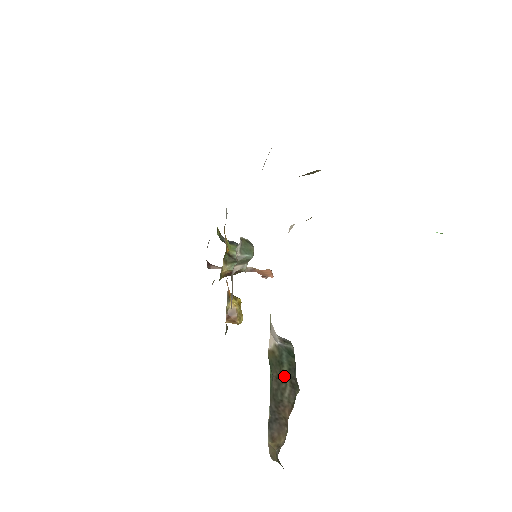
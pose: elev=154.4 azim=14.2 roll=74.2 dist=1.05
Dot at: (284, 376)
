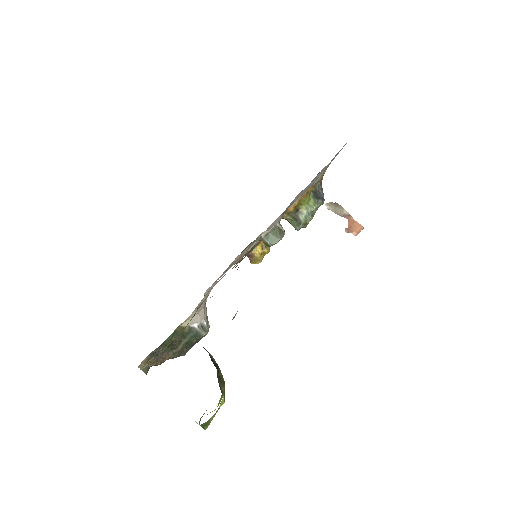
Dot at: (180, 343)
